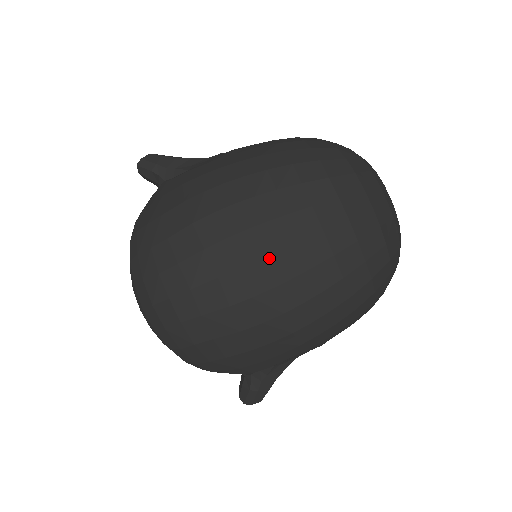
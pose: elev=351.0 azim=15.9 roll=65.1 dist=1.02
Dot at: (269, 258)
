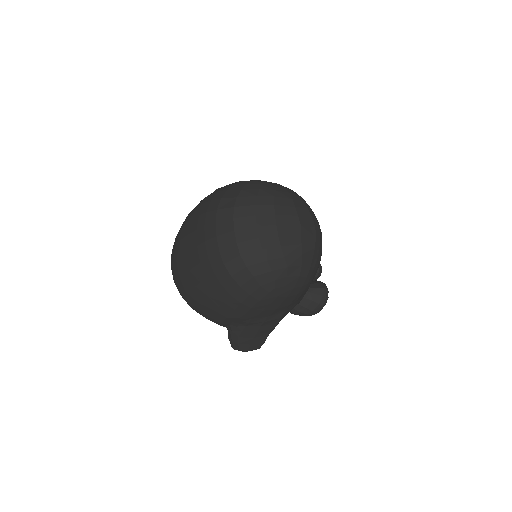
Dot at: (188, 253)
